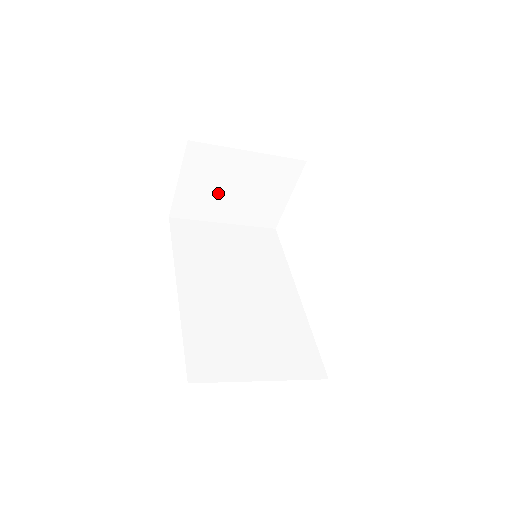
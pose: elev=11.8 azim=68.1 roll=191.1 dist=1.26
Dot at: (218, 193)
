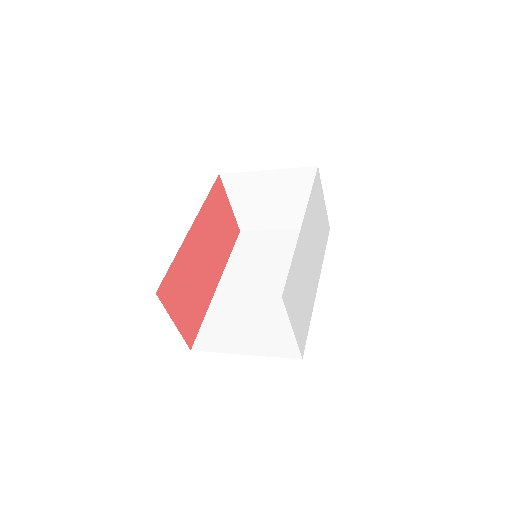
Dot at: (263, 207)
